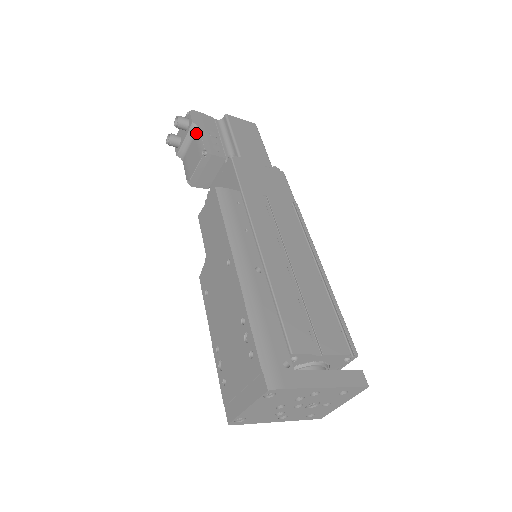
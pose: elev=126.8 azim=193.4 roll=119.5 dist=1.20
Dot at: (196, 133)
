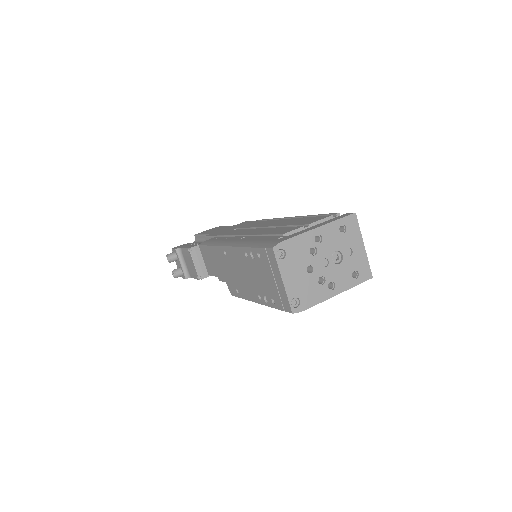
Dot at: (182, 252)
